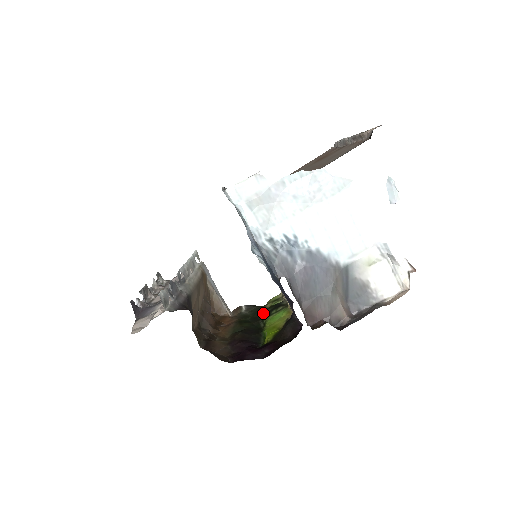
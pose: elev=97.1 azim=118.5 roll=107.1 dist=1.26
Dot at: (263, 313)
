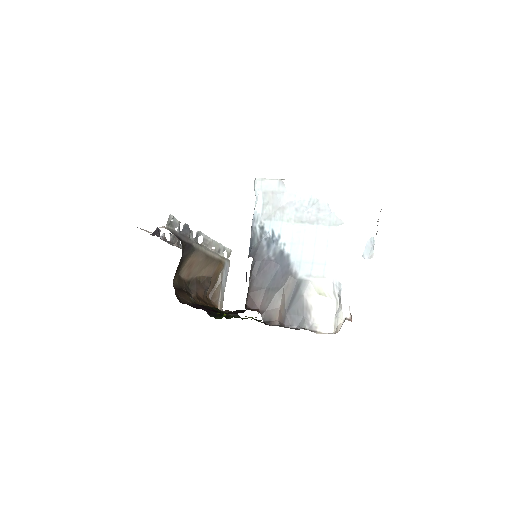
Dot at: (239, 317)
